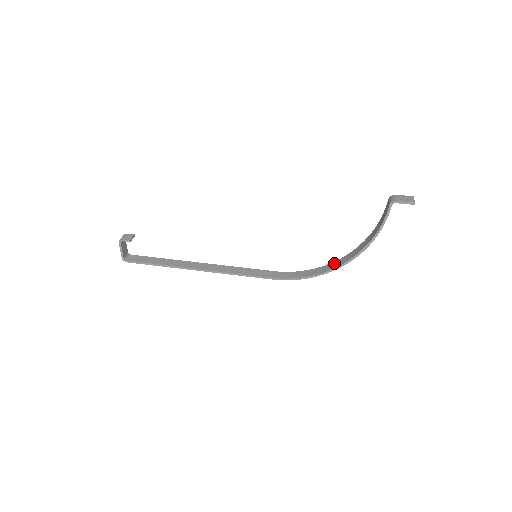
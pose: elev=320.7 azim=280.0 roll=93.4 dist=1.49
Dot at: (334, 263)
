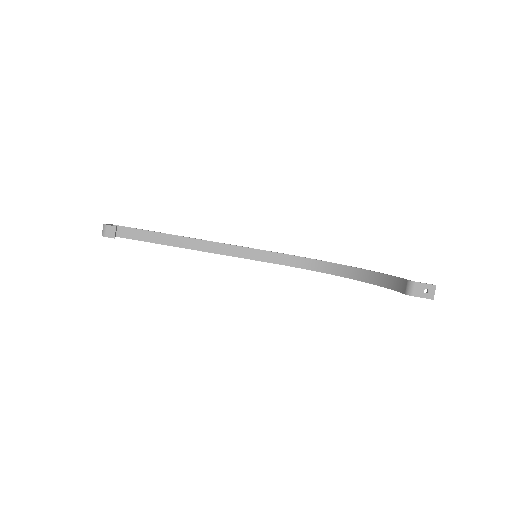
Dot at: (338, 267)
